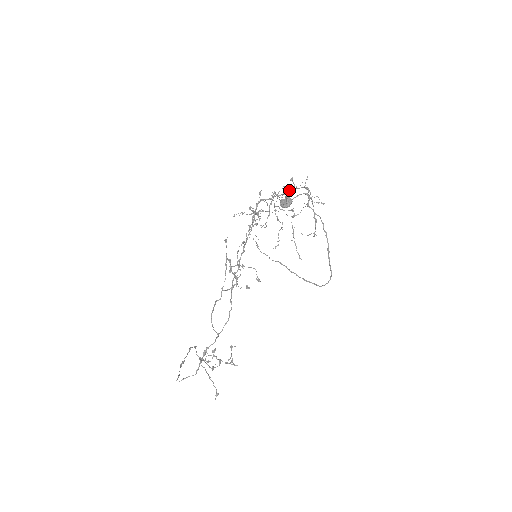
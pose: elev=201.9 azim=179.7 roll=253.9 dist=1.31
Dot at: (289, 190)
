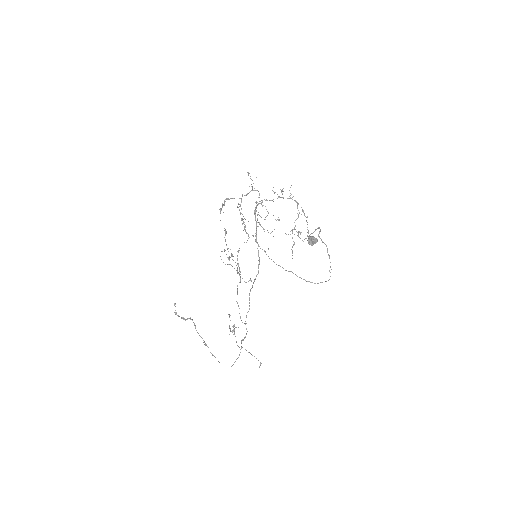
Dot at: occluded
